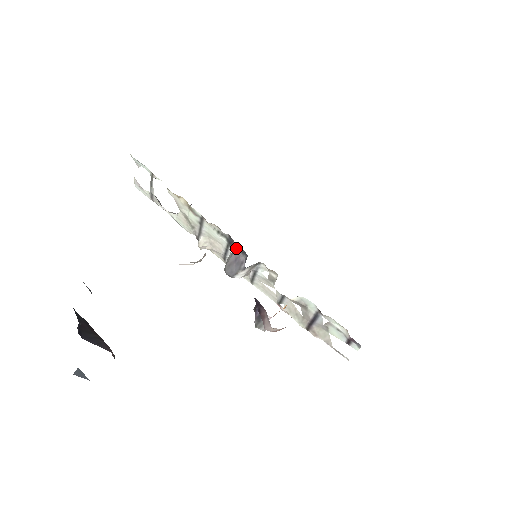
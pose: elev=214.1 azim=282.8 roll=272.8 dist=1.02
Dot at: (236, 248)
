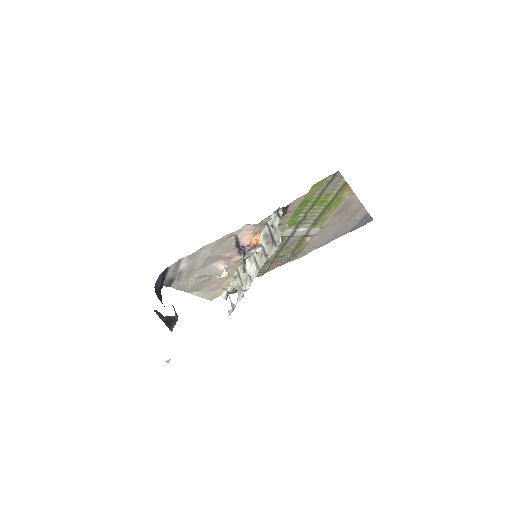
Dot at: occluded
